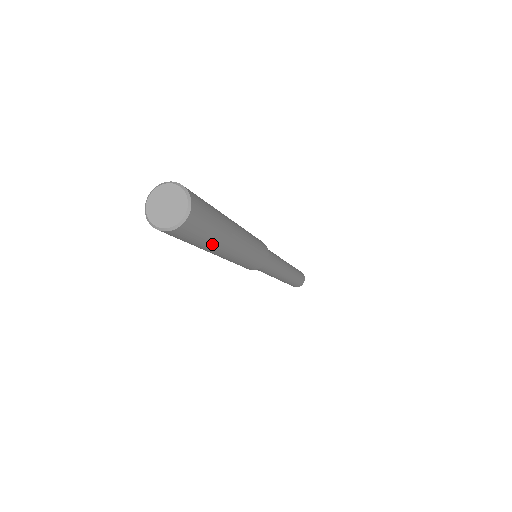
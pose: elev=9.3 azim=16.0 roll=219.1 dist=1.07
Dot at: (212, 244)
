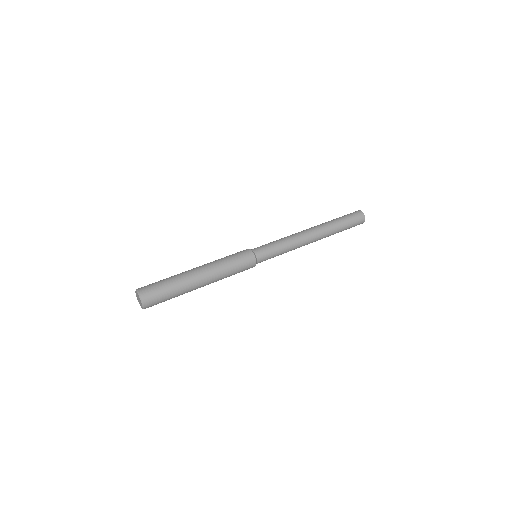
Dot at: (179, 295)
